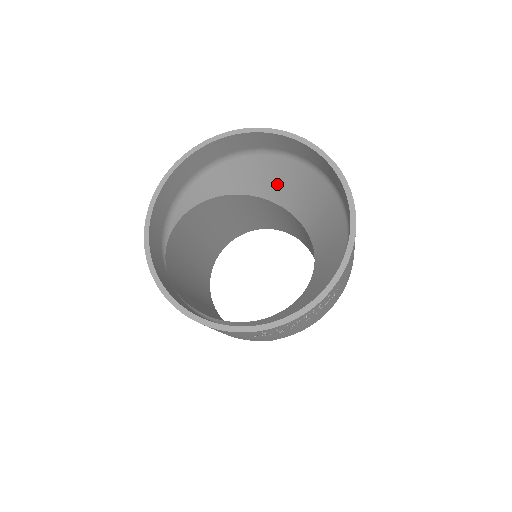
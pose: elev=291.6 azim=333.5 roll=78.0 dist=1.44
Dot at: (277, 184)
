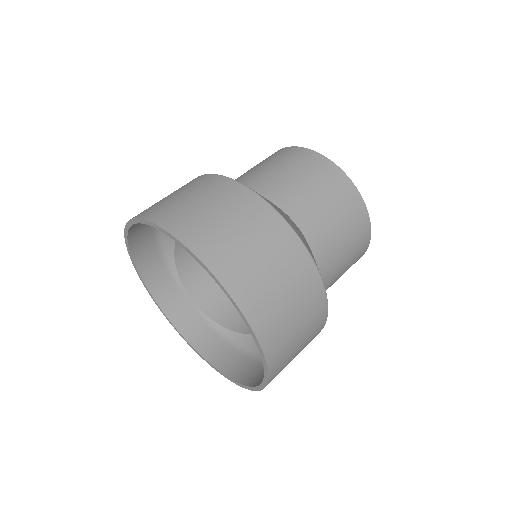
Dot at: occluded
